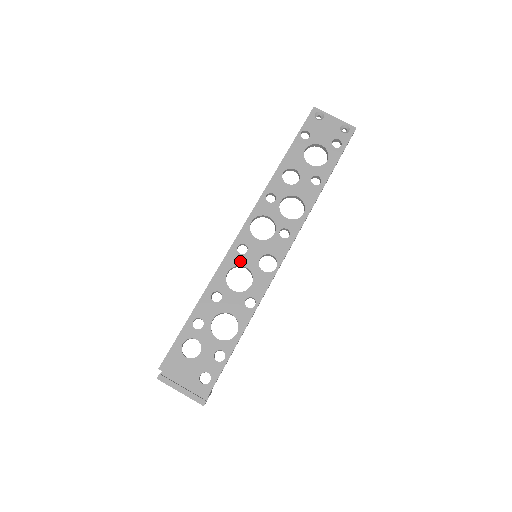
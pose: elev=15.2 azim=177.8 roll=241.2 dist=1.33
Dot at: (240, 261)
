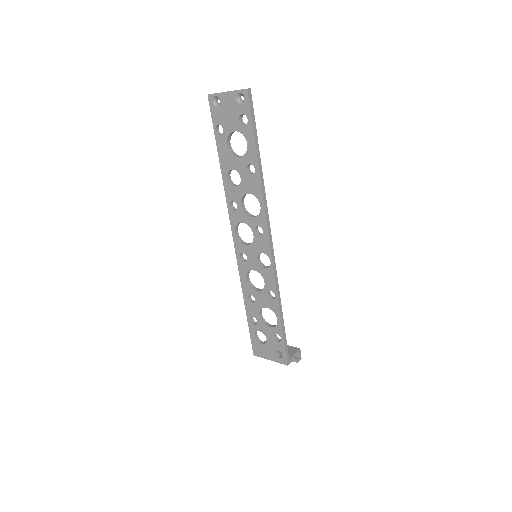
Dot at: (248, 267)
